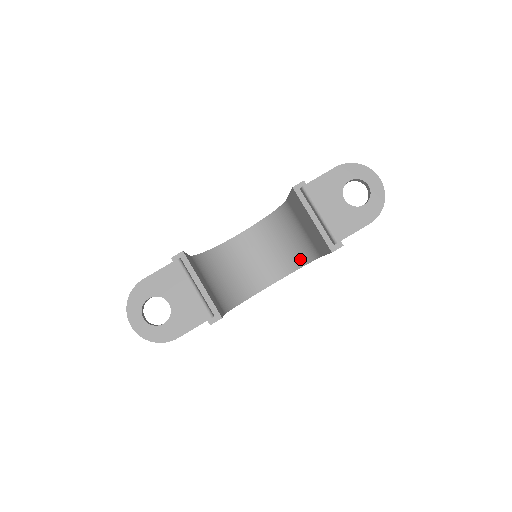
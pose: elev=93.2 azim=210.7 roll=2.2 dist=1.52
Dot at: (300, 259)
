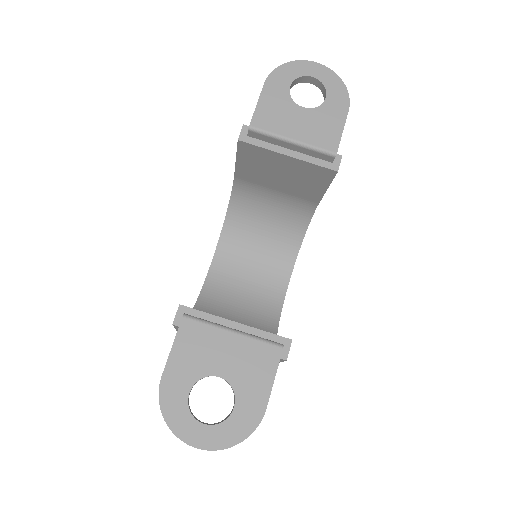
Dot at: (295, 232)
